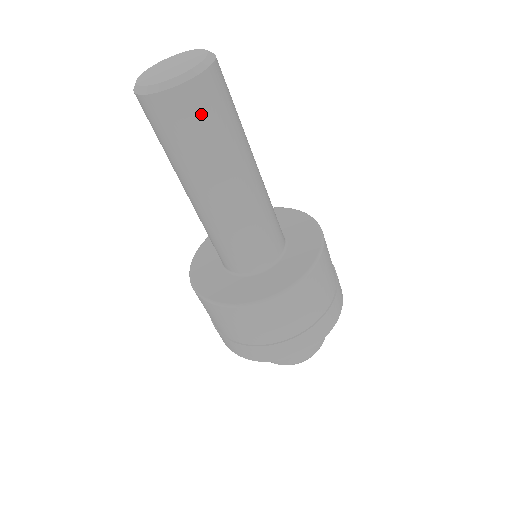
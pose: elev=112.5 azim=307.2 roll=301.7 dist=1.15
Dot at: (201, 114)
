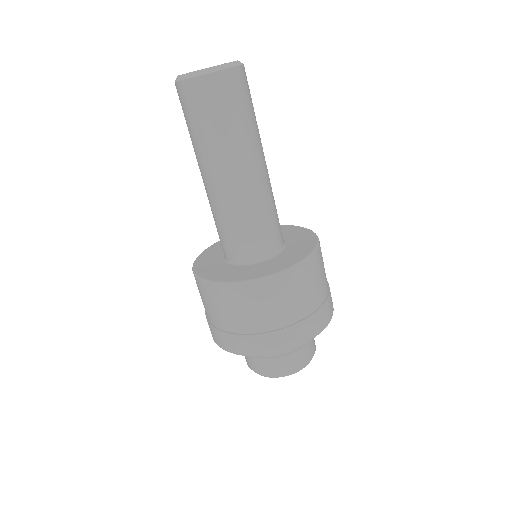
Dot at: (235, 97)
